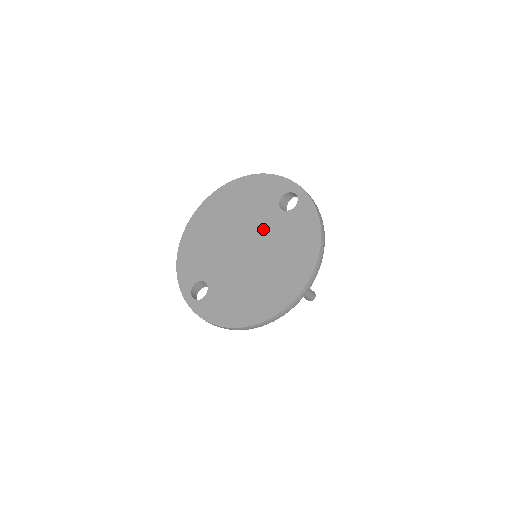
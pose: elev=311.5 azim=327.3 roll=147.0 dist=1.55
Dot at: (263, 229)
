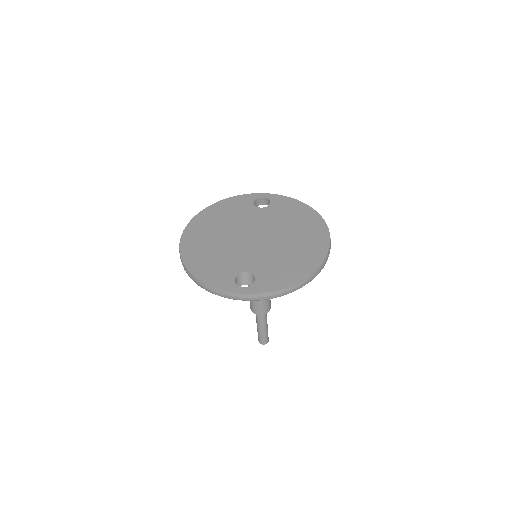
Dot at: (260, 222)
